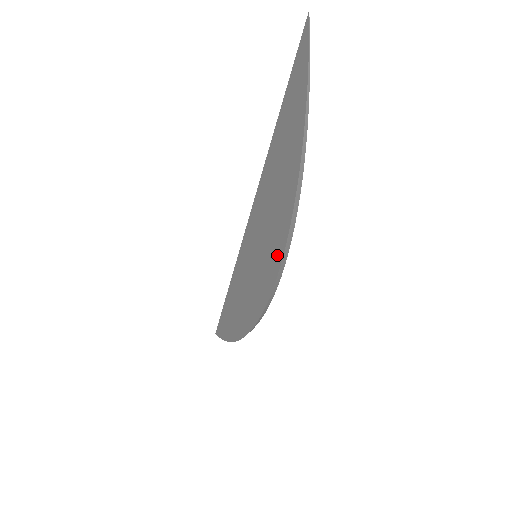
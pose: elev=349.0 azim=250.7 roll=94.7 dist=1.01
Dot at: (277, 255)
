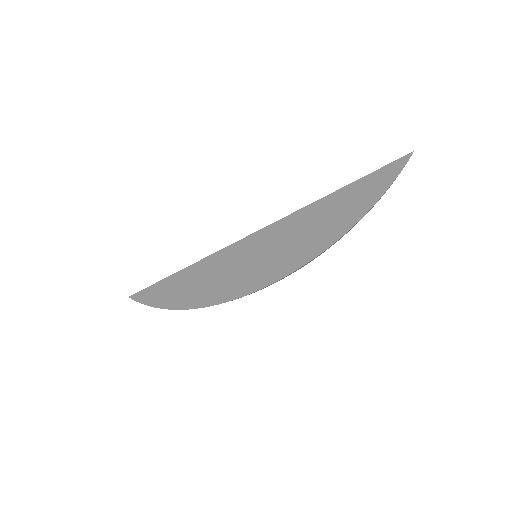
Dot at: (294, 264)
